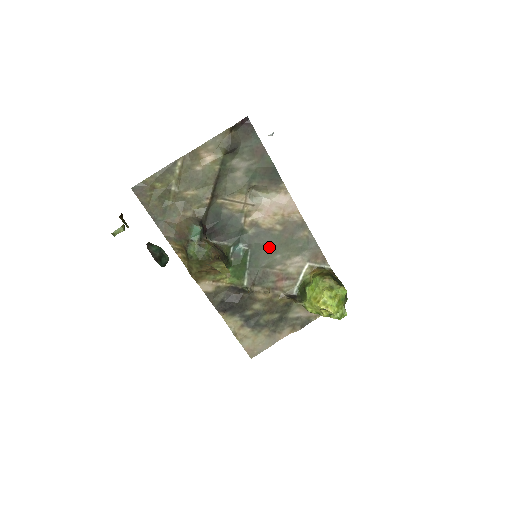
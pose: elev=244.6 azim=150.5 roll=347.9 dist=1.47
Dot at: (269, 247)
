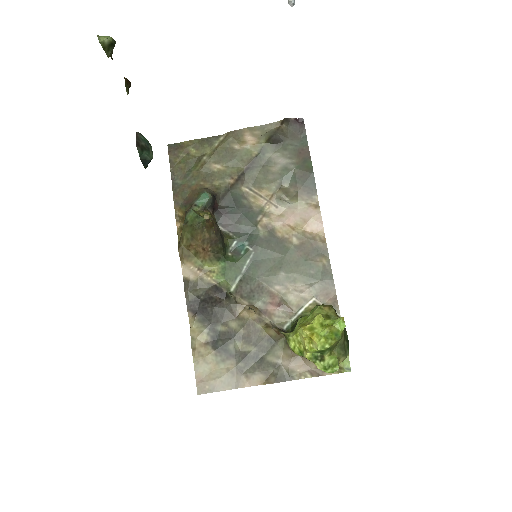
Dot at: (276, 259)
